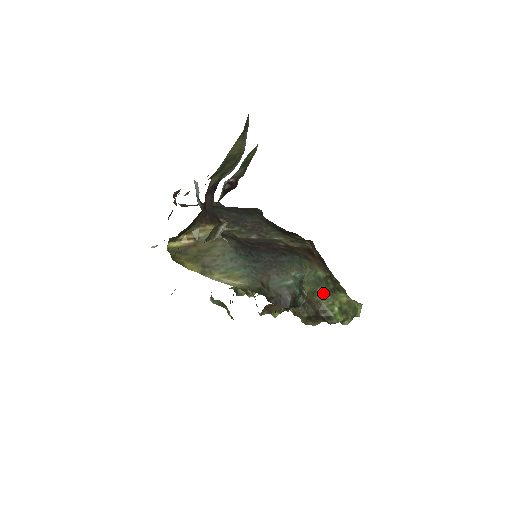
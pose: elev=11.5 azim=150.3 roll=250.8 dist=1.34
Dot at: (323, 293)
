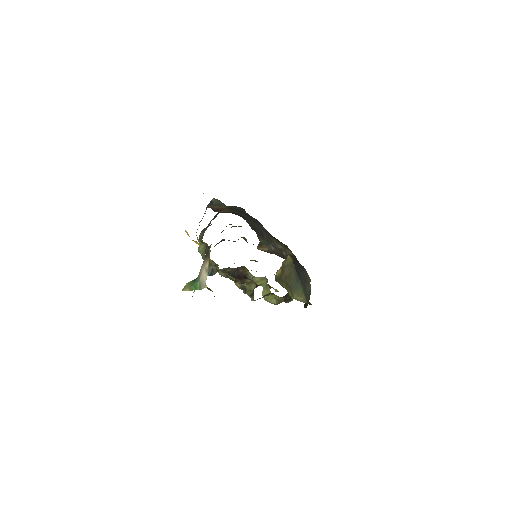
Dot at: occluded
